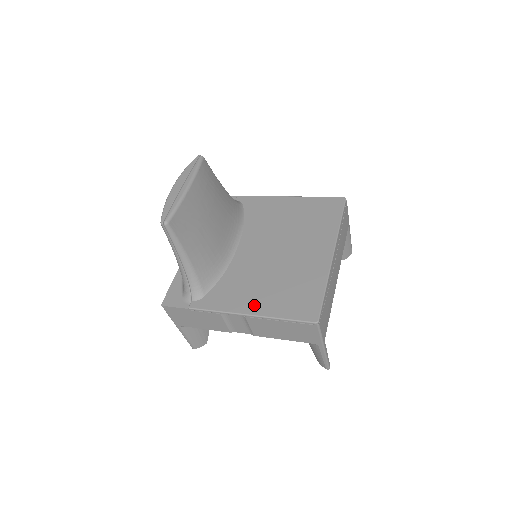
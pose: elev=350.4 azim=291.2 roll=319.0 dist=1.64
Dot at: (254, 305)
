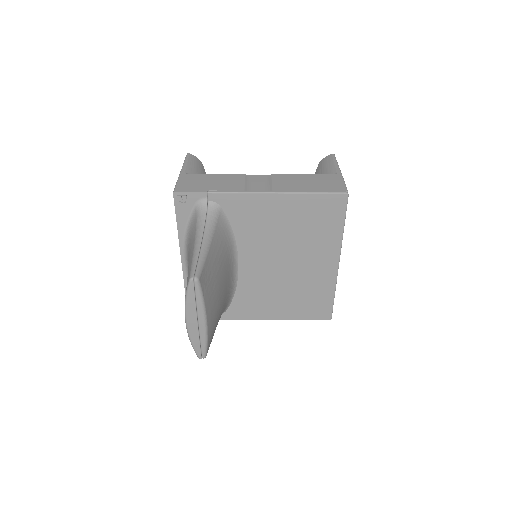
Dot at: (275, 313)
